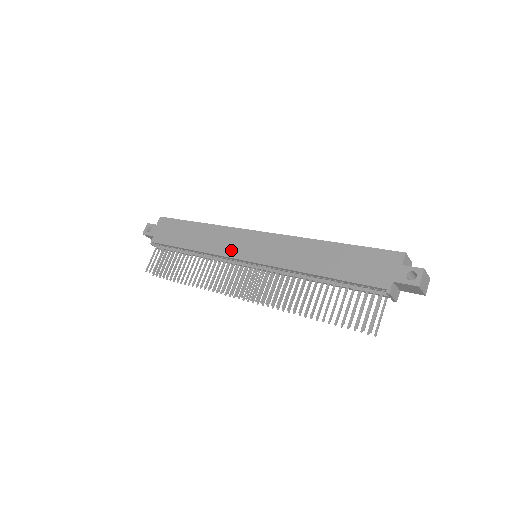
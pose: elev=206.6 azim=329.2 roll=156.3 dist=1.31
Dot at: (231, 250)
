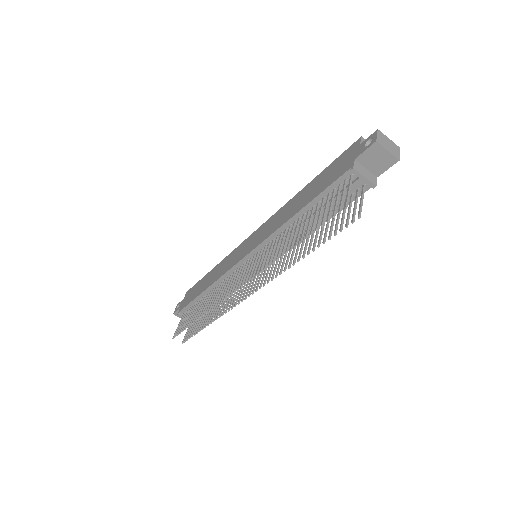
Dot at: (233, 262)
